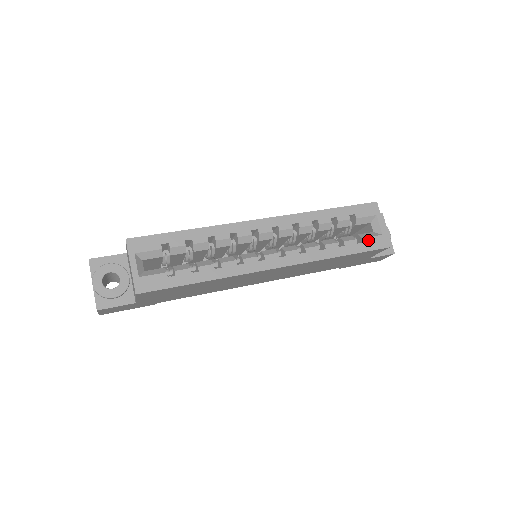
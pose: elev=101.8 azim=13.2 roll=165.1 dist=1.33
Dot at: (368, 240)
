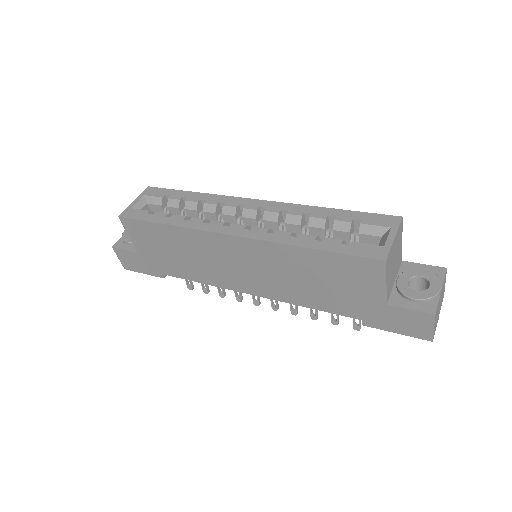
Dot at: (358, 245)
